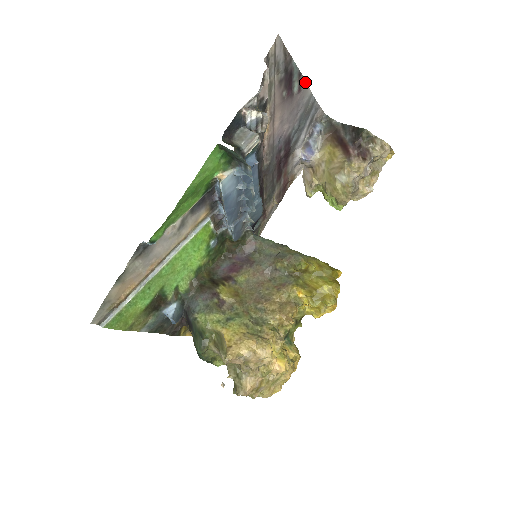
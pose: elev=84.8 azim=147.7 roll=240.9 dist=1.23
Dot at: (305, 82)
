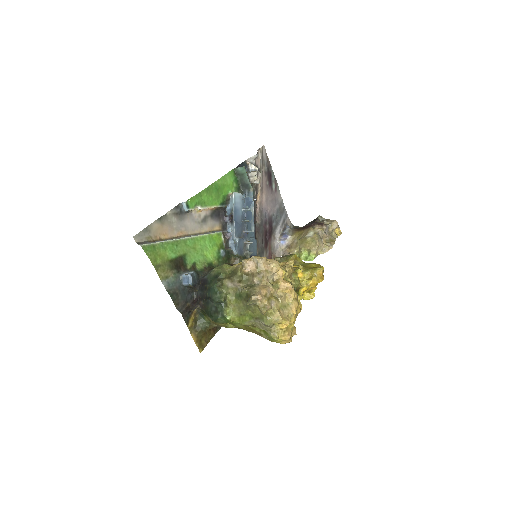
Dot at: (278, 188)
